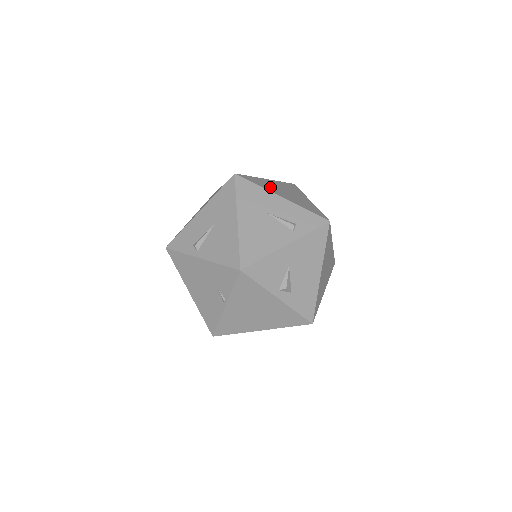
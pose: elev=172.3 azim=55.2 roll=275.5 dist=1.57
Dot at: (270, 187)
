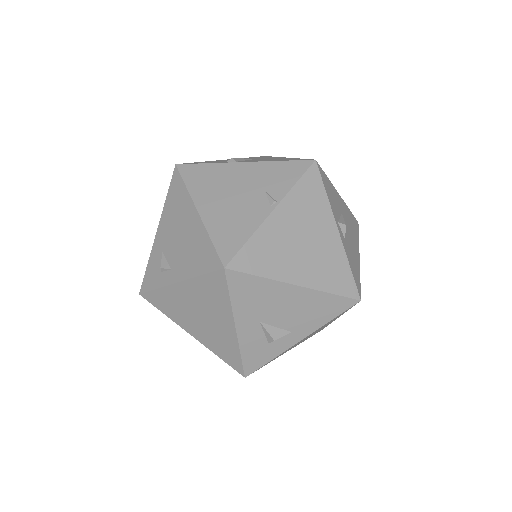
Dot at: occluded
